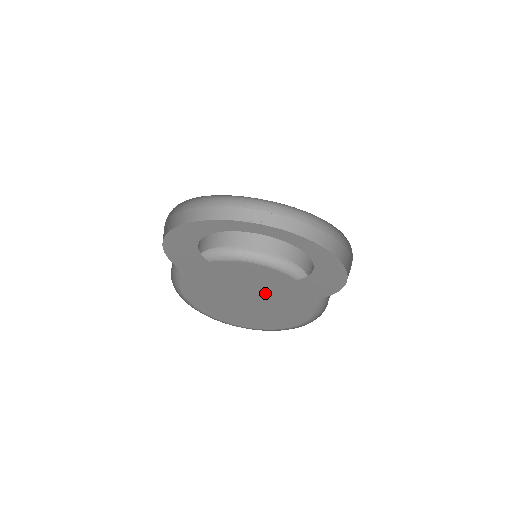
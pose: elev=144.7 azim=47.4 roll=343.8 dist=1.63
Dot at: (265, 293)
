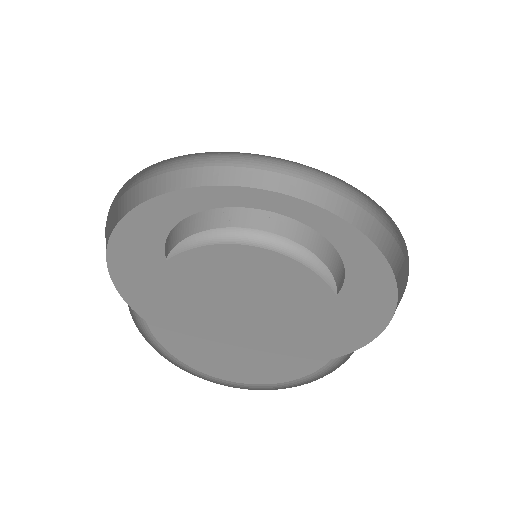
Dot at: (187, 325)
